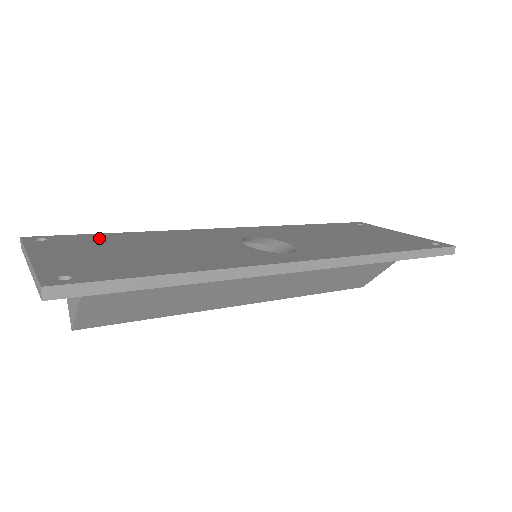
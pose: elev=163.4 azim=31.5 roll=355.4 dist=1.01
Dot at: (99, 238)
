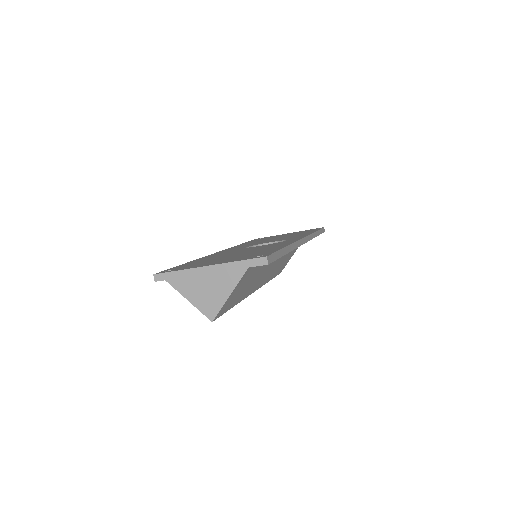
Dot at: occluded
